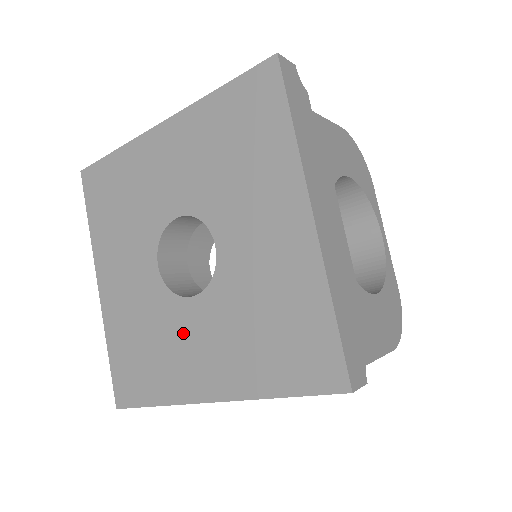
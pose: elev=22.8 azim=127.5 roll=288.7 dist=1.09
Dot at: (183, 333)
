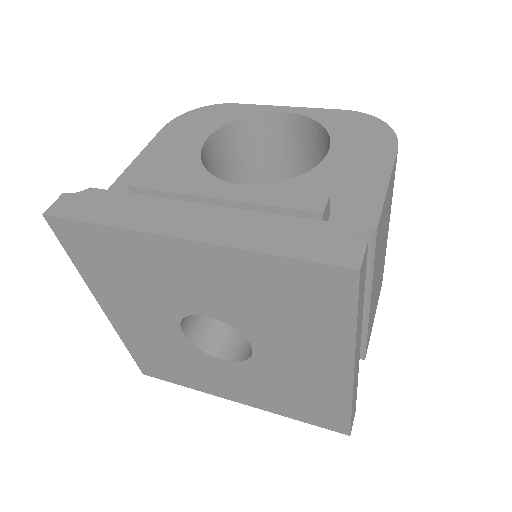
Dot at: (285, 367)
